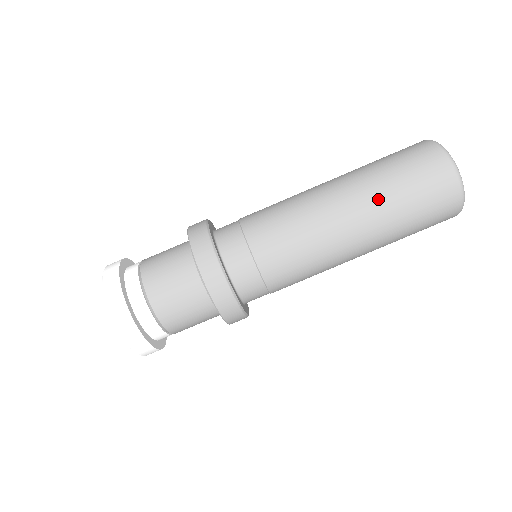
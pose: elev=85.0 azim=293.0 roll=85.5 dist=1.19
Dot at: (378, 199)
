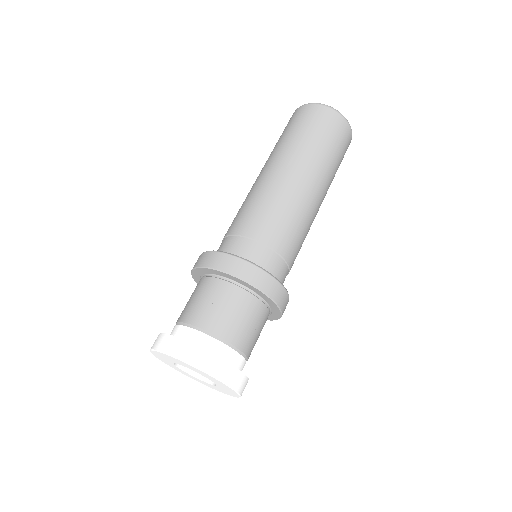
Dot at: (297, 149)
